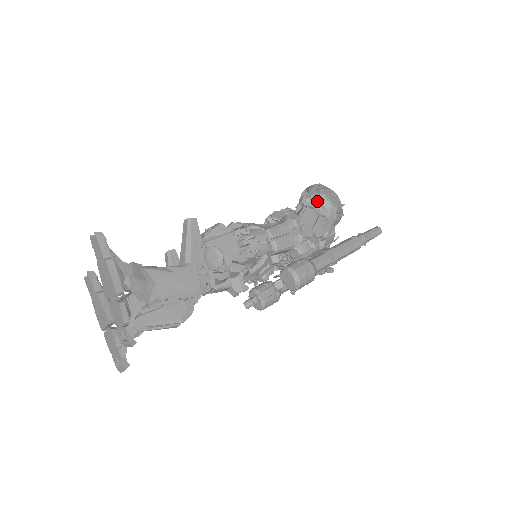
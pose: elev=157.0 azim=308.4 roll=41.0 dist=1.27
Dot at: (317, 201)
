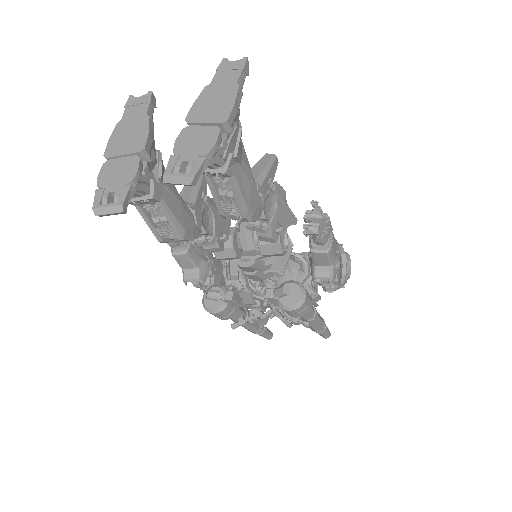
Dot at: occluded
